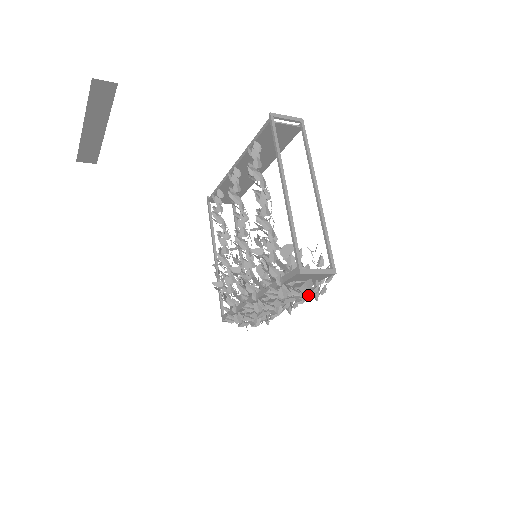
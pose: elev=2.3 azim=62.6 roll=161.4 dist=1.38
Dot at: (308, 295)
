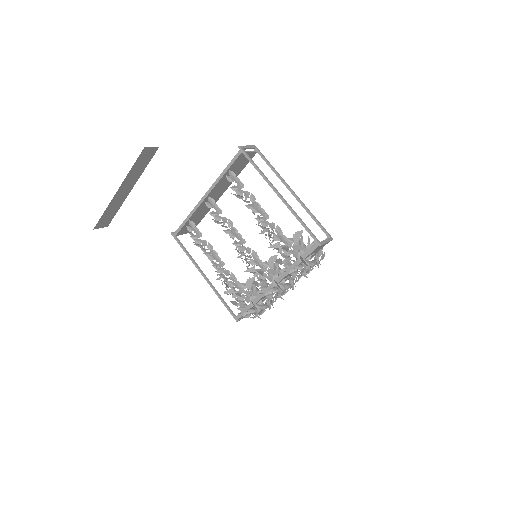
Dot at: (318, 262)
